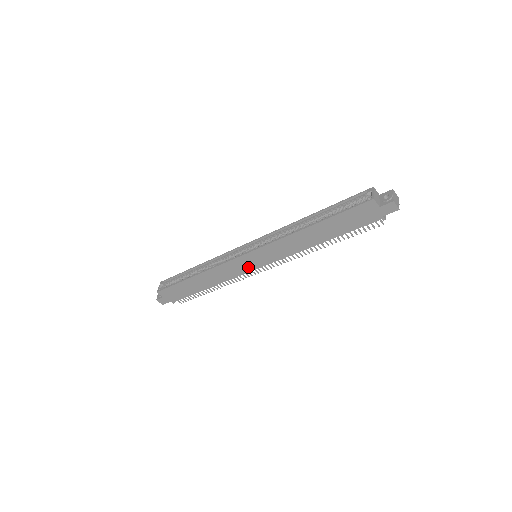
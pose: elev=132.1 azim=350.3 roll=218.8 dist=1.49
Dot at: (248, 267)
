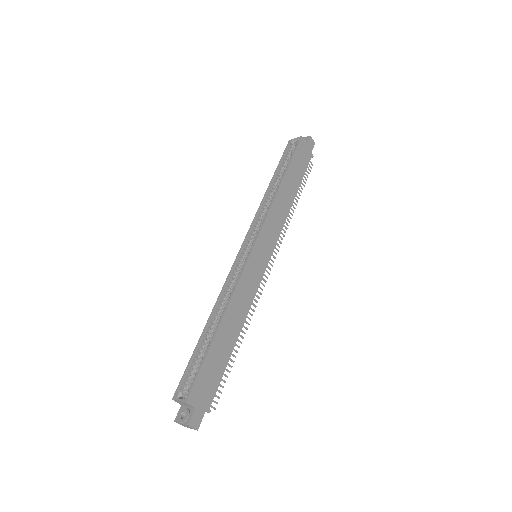
Dot at: (260, 268)
